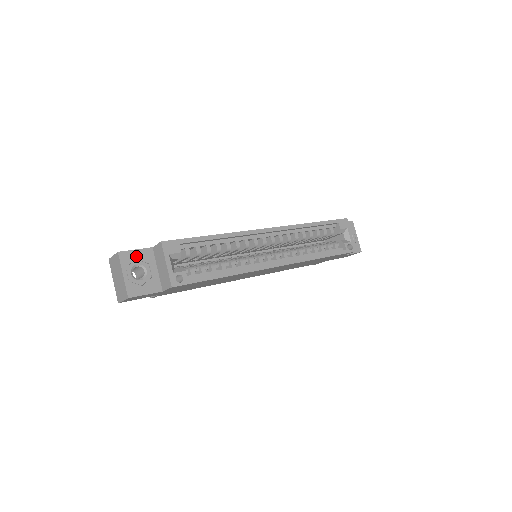
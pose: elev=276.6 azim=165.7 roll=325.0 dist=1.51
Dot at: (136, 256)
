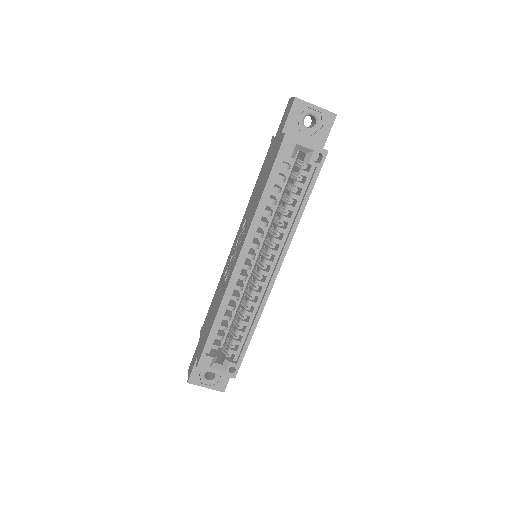
Dot at: (197, 372)
